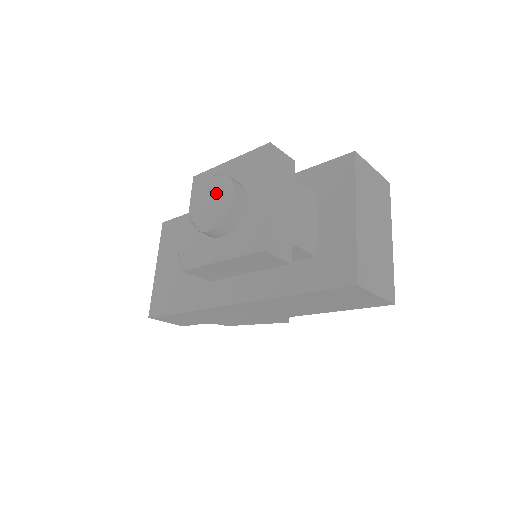
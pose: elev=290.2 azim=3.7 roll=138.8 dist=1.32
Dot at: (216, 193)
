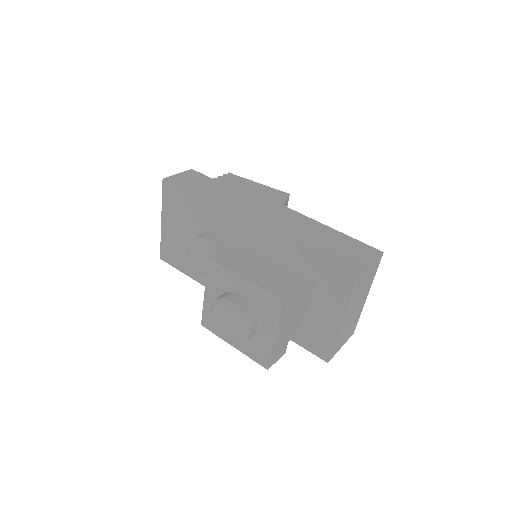
Dot at: (234, 326)
